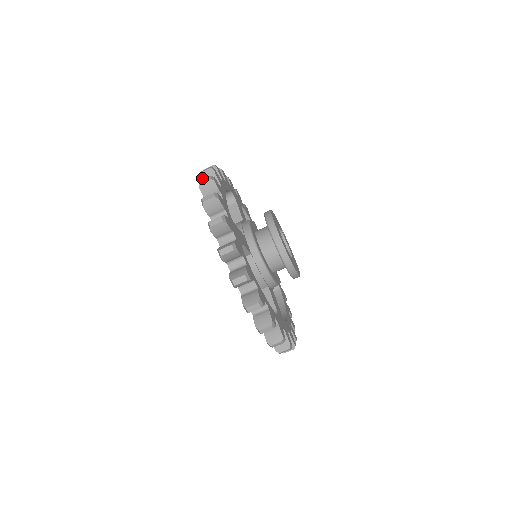
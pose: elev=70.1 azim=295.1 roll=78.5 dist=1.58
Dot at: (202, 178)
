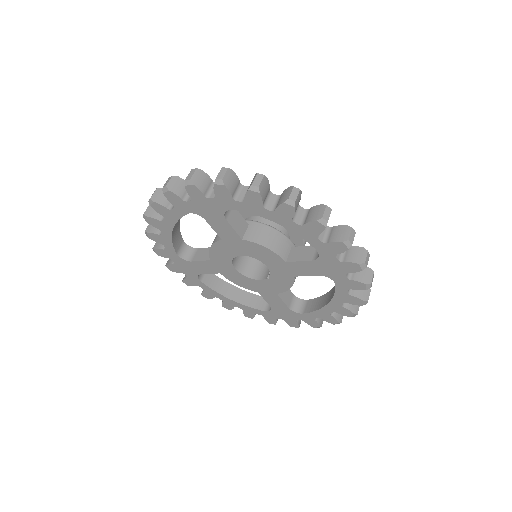
Dot at: (149, 215)
